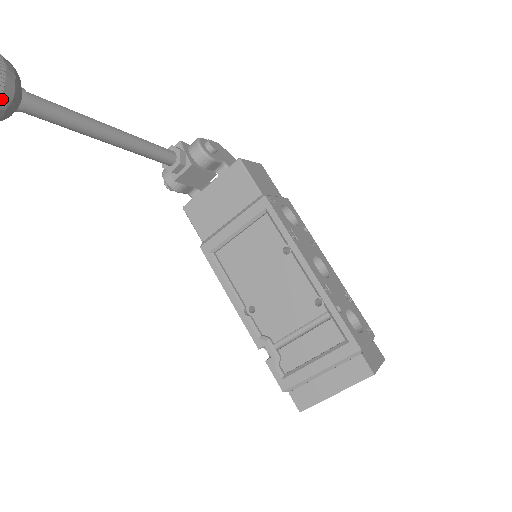
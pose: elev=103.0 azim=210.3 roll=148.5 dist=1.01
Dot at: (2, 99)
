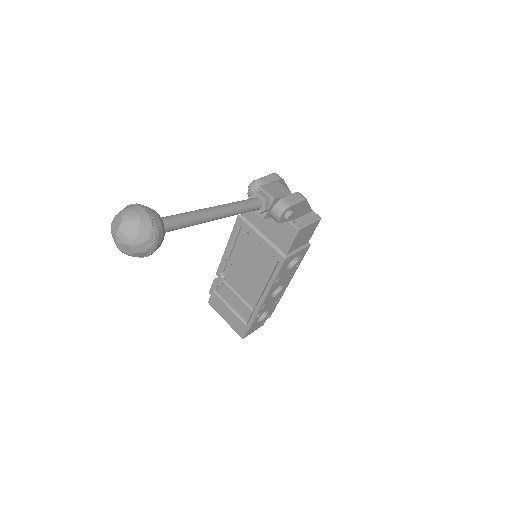
Dot at: occluded
